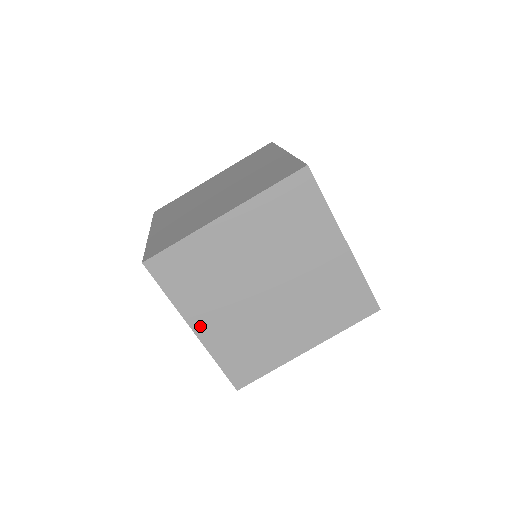
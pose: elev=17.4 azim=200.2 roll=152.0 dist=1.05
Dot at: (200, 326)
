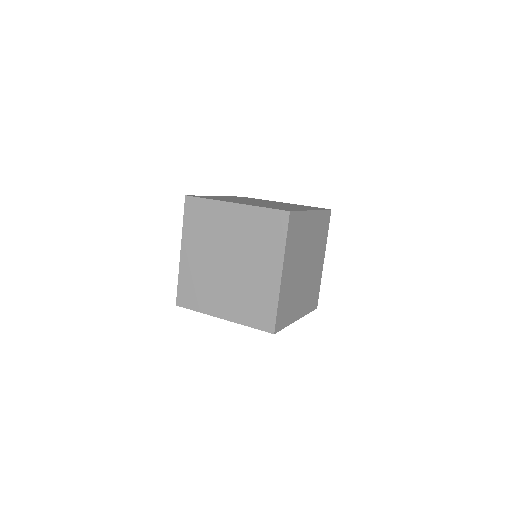
Dot at: (298, 315)
